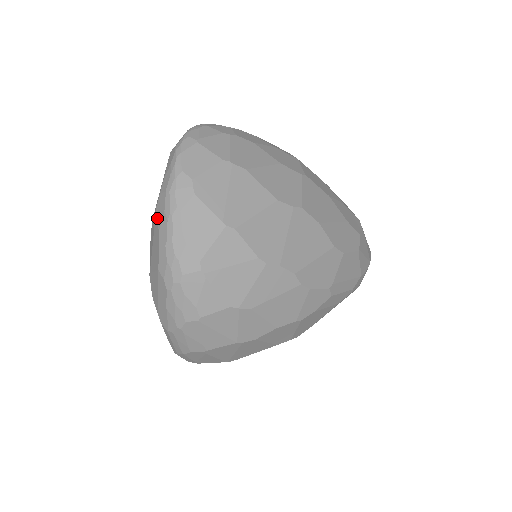
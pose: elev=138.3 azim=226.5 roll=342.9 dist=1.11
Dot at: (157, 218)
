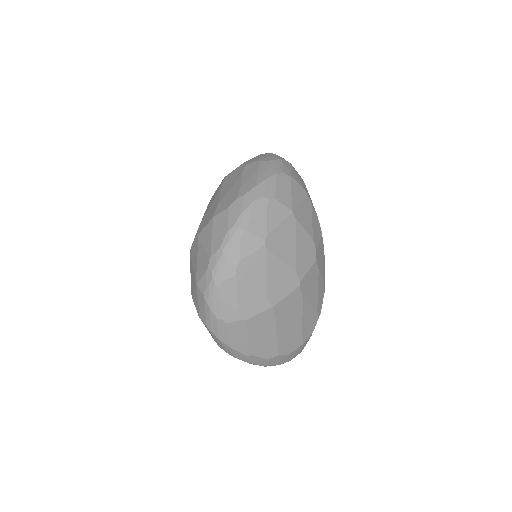
Dot at: occluded
